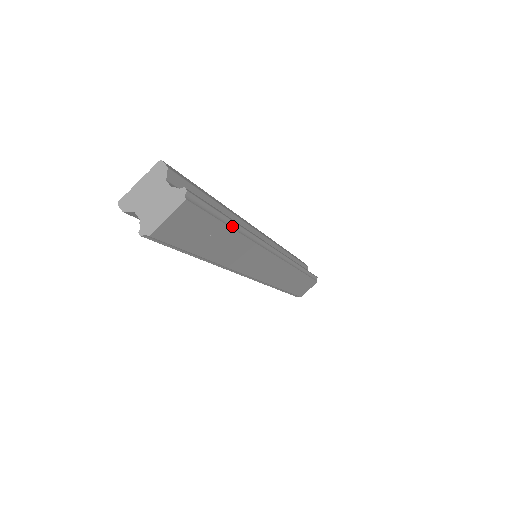
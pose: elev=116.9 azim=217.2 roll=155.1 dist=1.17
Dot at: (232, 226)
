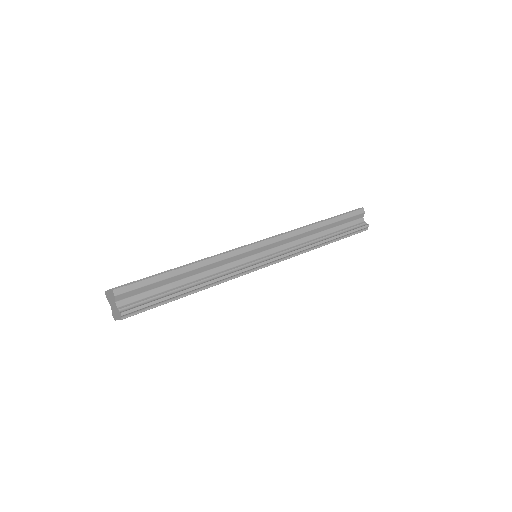
Dot at: (184, 295)
